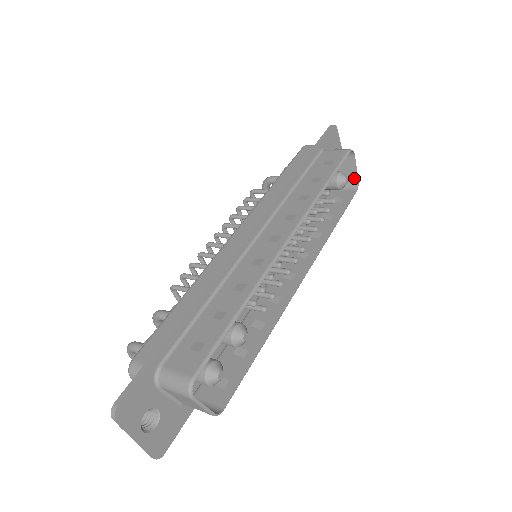
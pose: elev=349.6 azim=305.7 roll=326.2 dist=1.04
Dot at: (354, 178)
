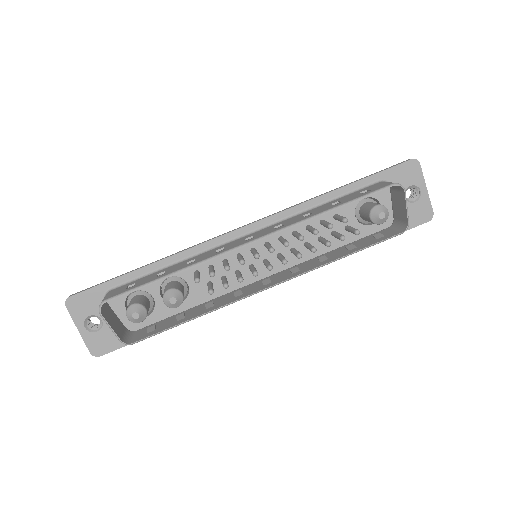
Dot at: (405, 218)
